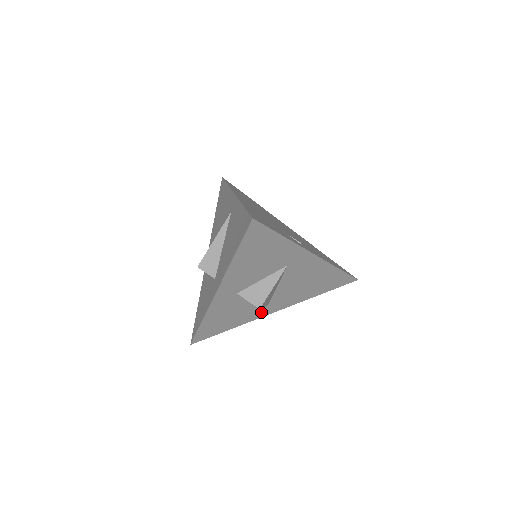
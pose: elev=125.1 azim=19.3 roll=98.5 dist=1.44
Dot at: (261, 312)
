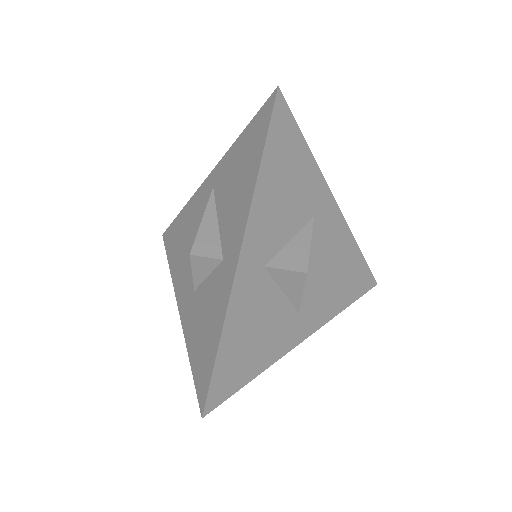
Dot at: (291, 334)
